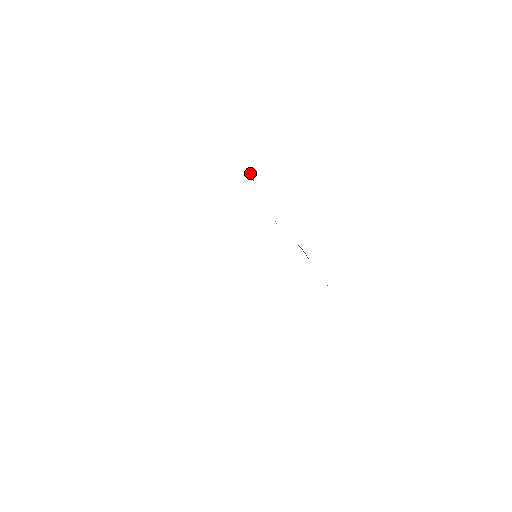
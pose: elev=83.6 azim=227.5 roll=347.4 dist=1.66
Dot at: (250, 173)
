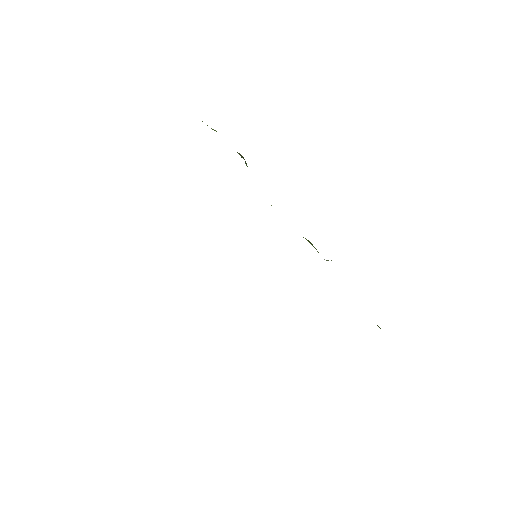
Dot at: (244, 159)
